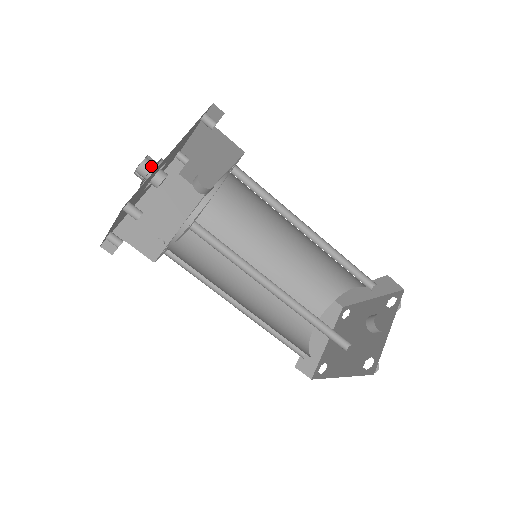
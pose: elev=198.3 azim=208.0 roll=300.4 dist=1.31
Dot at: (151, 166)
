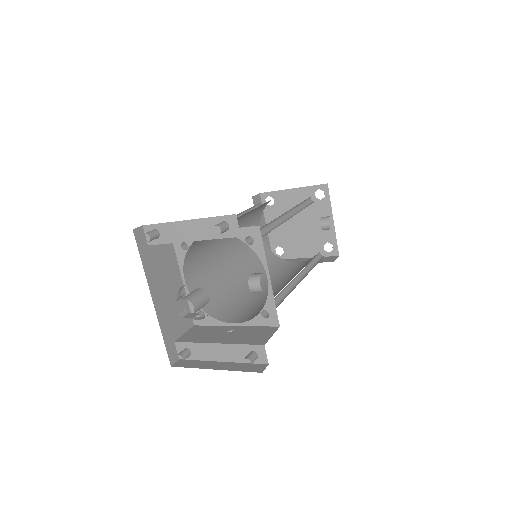
Dot at: (199, 303)
